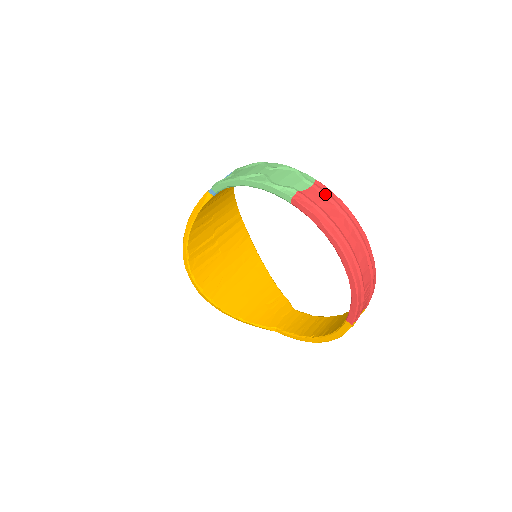
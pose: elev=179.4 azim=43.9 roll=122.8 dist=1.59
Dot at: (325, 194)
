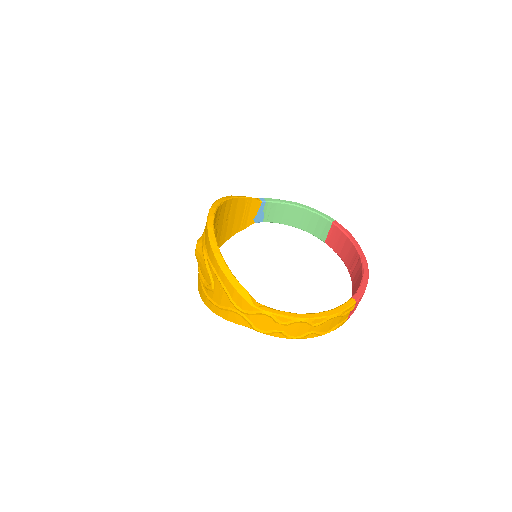
Dot at: occluded
